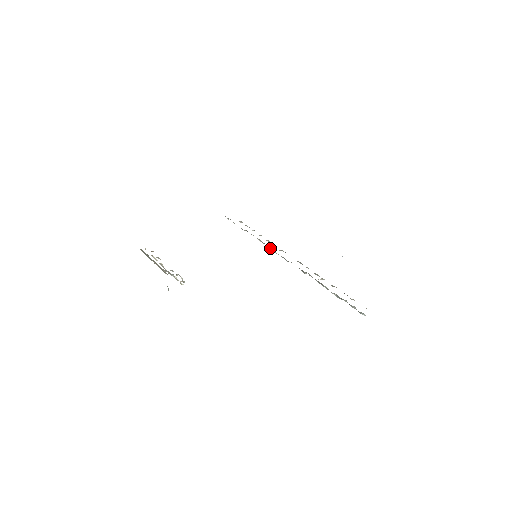
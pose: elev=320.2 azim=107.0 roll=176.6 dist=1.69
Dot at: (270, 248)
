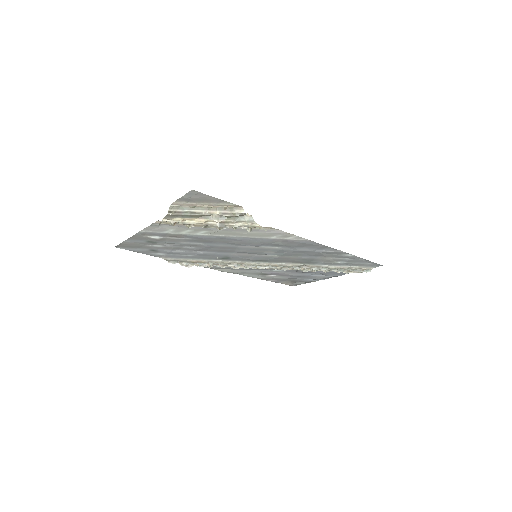
Dot at: (249, 265)
